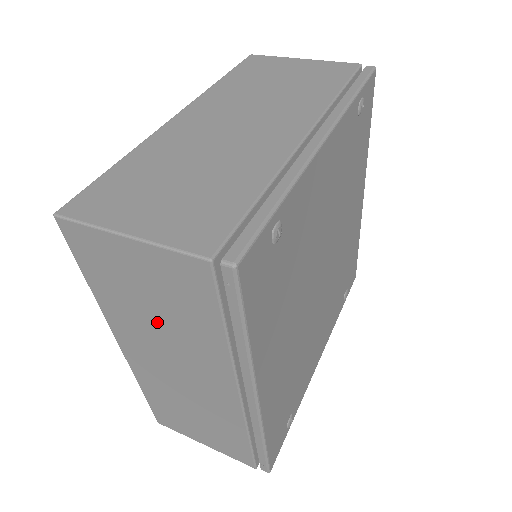
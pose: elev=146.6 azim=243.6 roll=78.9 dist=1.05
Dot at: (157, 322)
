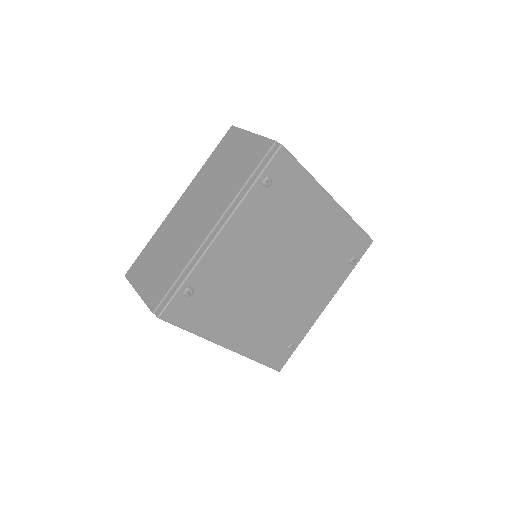
Dot at: occluded
